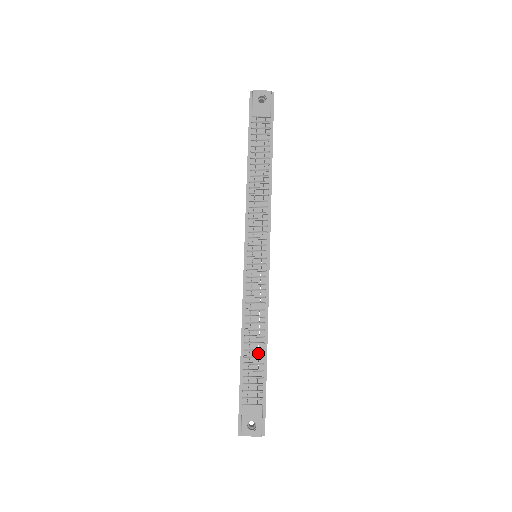
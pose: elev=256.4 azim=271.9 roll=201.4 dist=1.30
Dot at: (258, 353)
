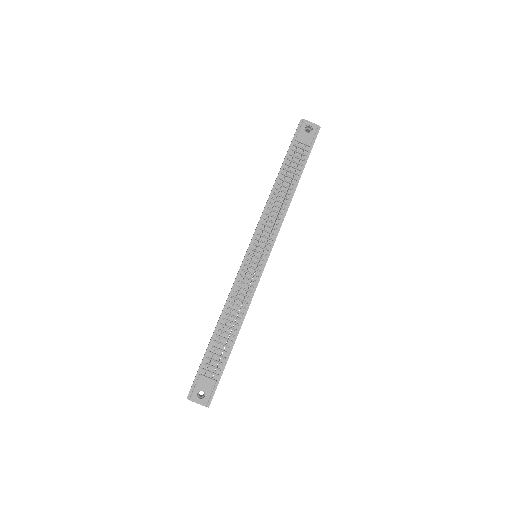
Dot at: occluded
